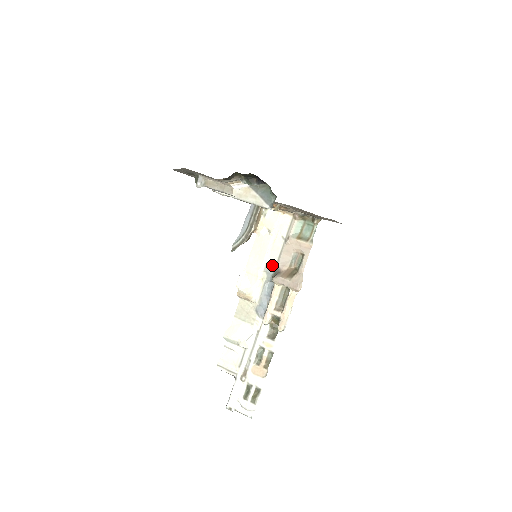
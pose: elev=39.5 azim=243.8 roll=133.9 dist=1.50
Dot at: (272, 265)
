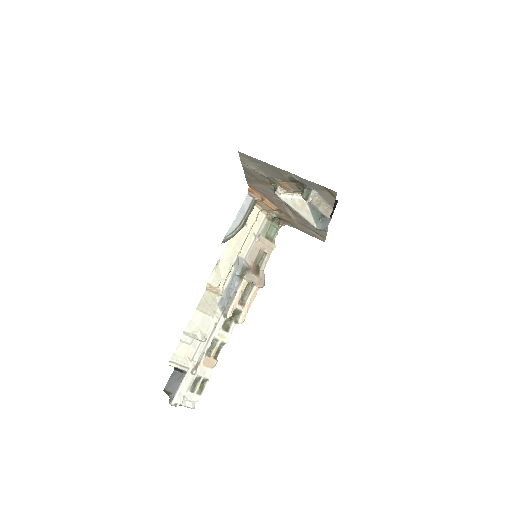
Dot at: (241, 259)
